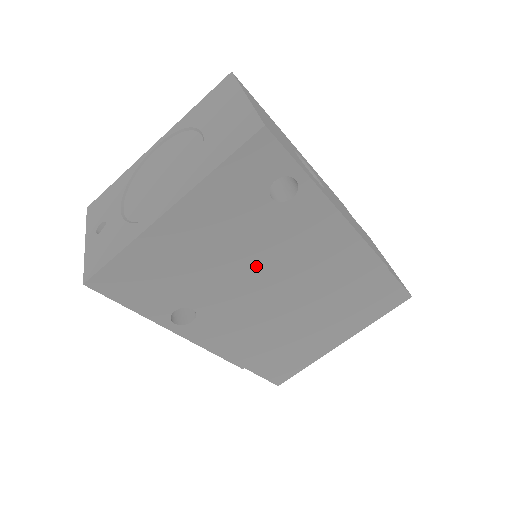
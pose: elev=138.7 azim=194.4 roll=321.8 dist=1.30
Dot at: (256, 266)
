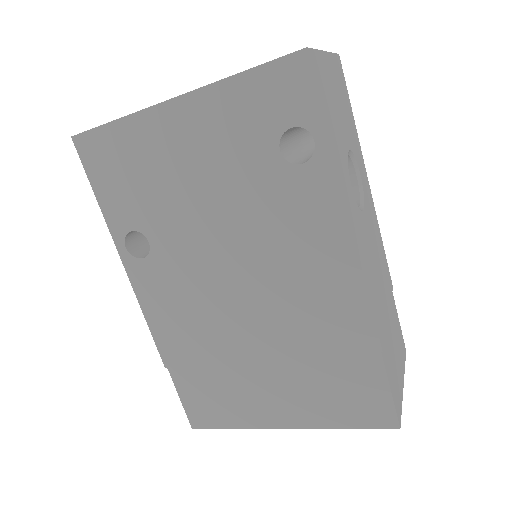
Dot at: (231, 232)
